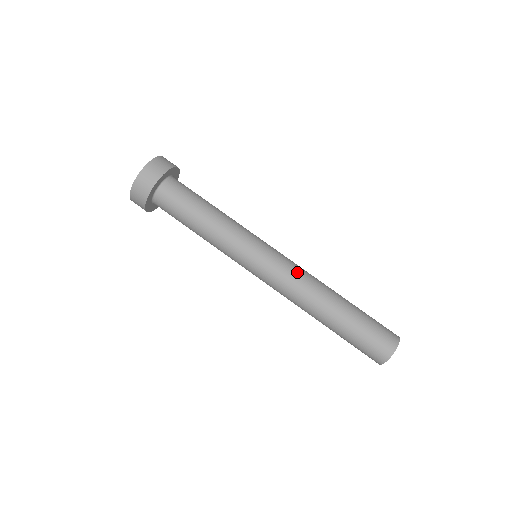
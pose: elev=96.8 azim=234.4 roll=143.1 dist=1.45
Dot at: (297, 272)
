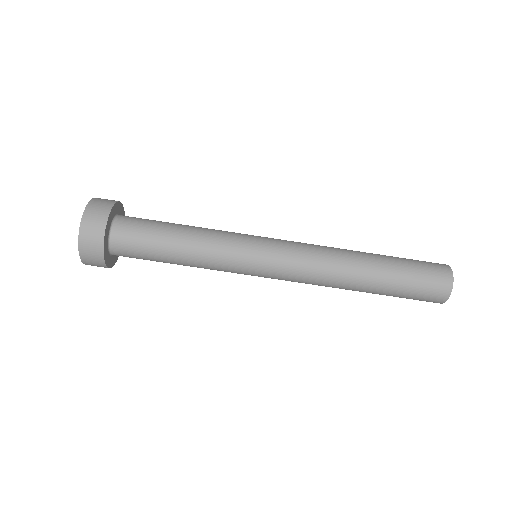
Dot at: (310, 247)
